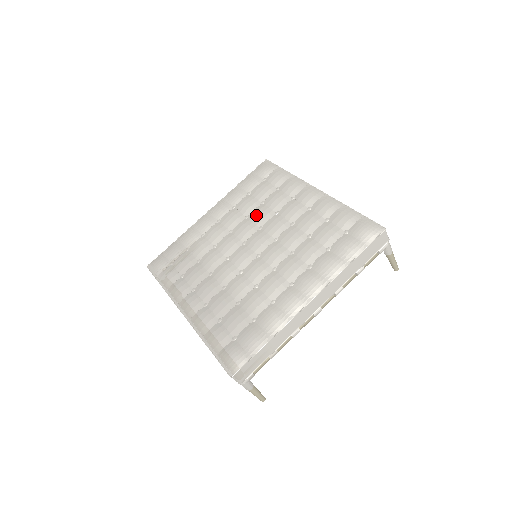
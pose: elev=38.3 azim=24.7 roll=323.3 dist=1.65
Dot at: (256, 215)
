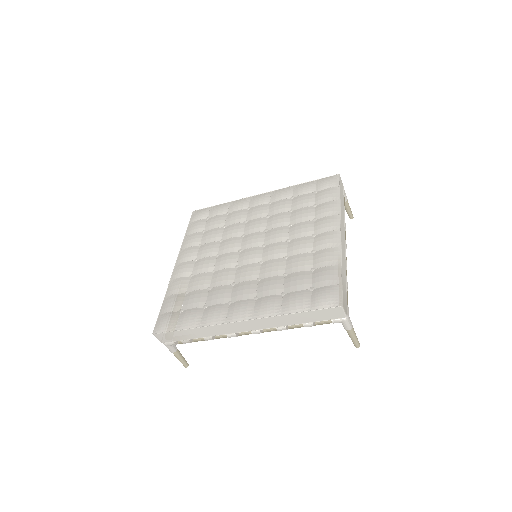
Dot at: (229, 233)
